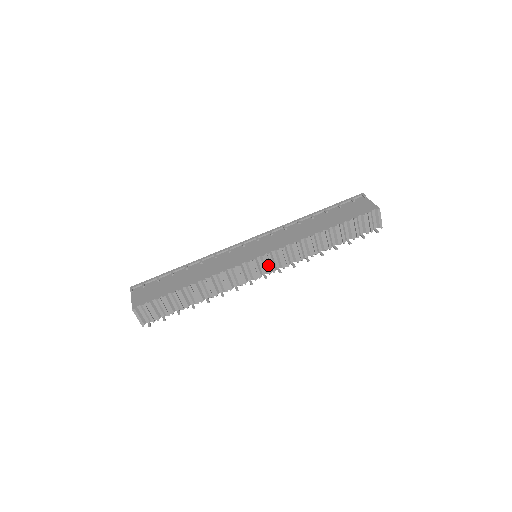
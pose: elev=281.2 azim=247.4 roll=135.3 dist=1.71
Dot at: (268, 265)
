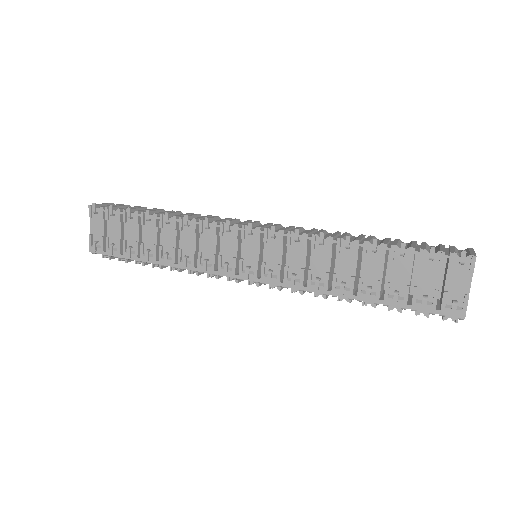
Dot at: occluded
